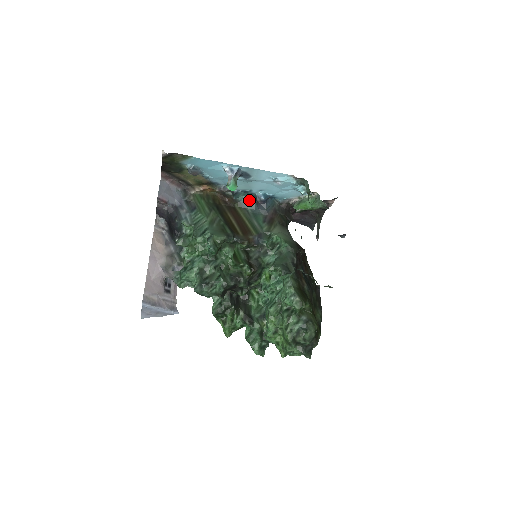
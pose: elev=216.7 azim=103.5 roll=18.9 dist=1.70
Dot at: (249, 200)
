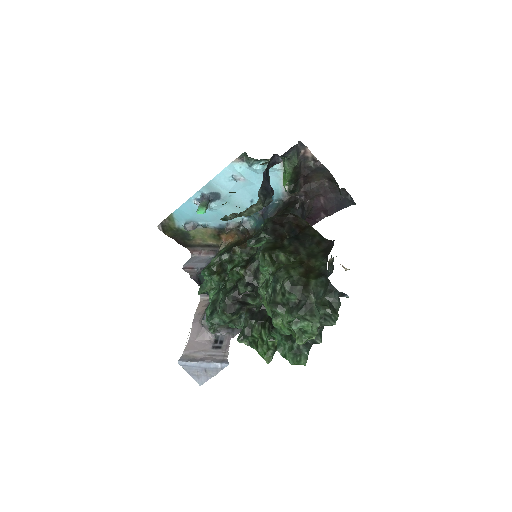
Dot at: (259, 220)
